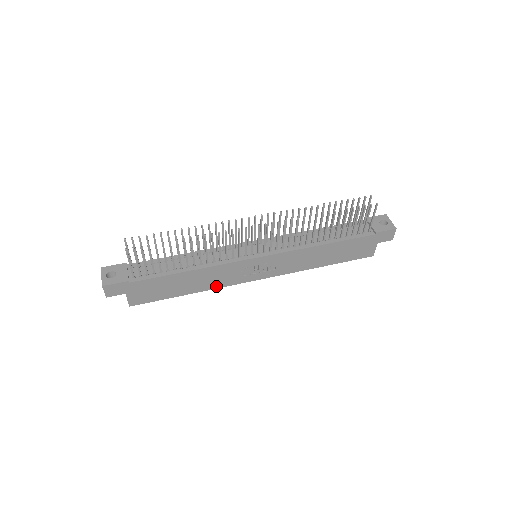
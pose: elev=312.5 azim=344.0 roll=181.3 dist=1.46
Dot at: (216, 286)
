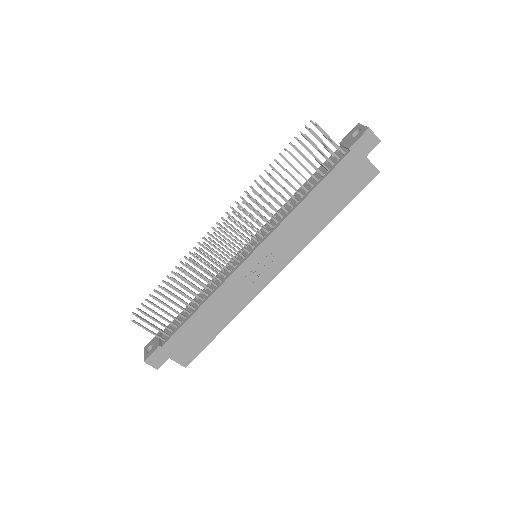
Dot at: (241, 306)
